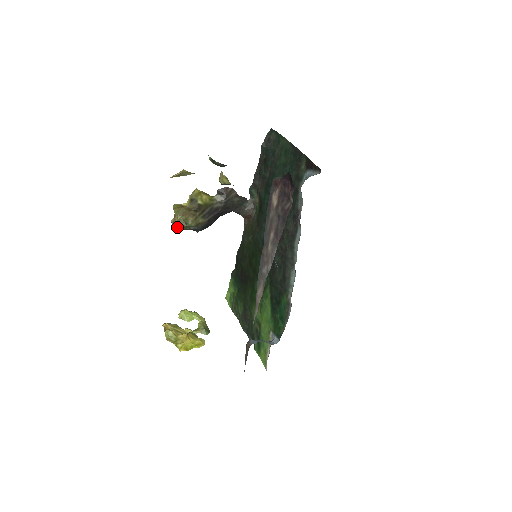
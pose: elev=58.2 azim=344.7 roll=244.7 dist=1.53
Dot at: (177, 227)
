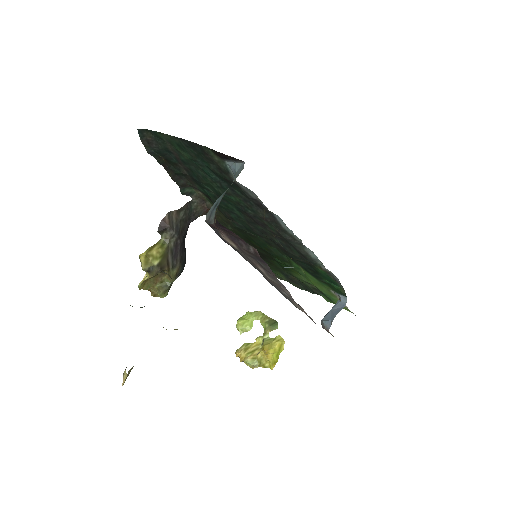
Dot at: (162, 297)
